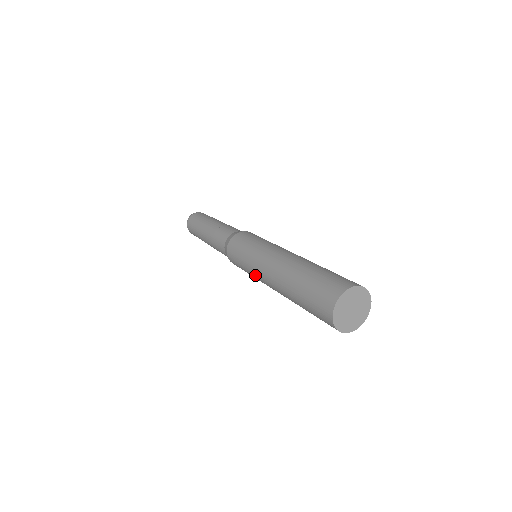
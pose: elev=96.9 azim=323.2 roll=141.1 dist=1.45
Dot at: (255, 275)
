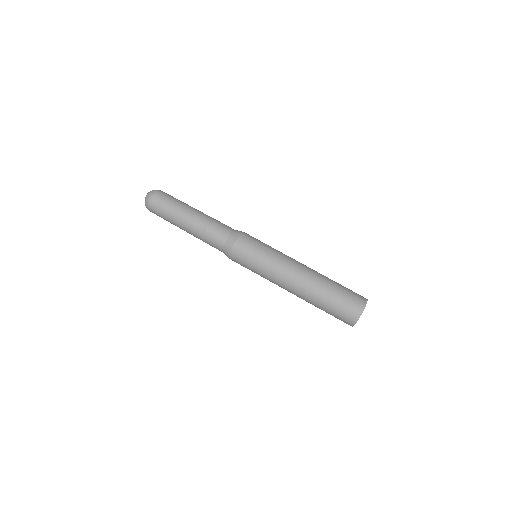
Dot at: (269, 280)
